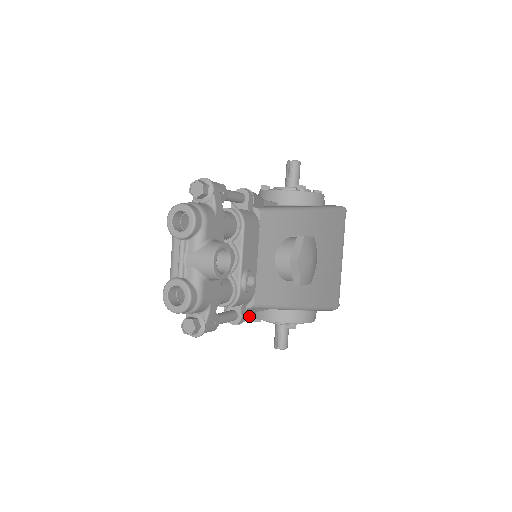
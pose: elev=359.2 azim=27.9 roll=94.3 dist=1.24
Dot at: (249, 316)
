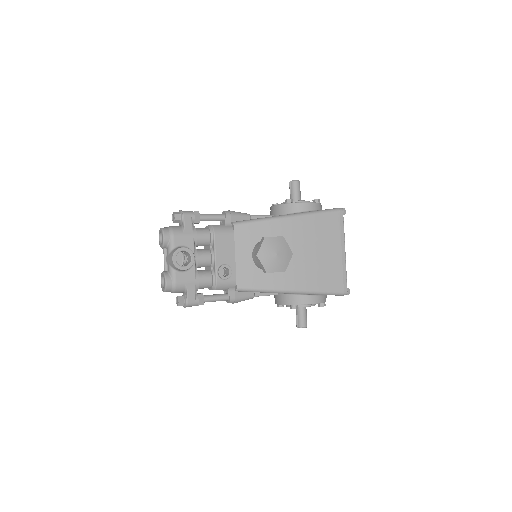
Dot at: (241, 298)
